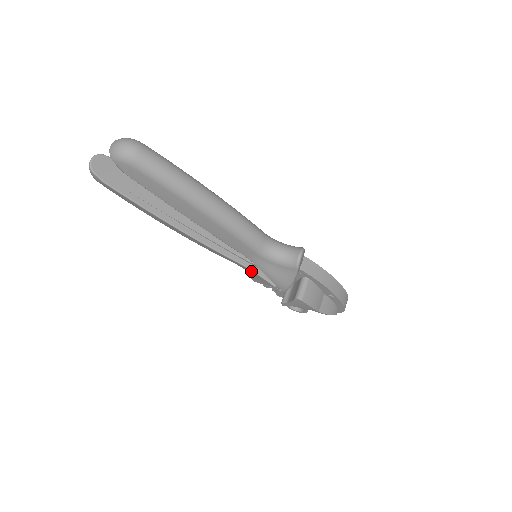
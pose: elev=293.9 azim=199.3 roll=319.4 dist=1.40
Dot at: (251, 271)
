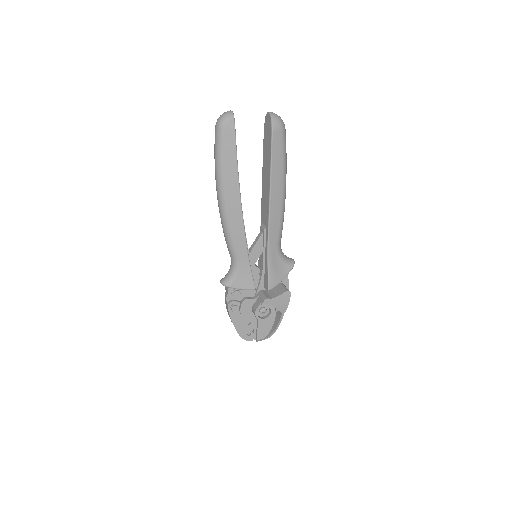
Dot at: (248, 267)
